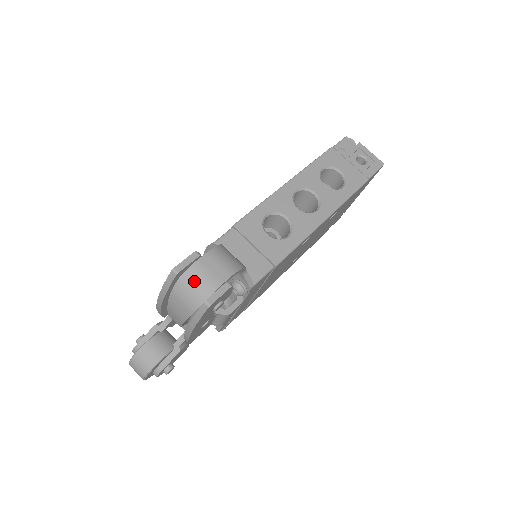
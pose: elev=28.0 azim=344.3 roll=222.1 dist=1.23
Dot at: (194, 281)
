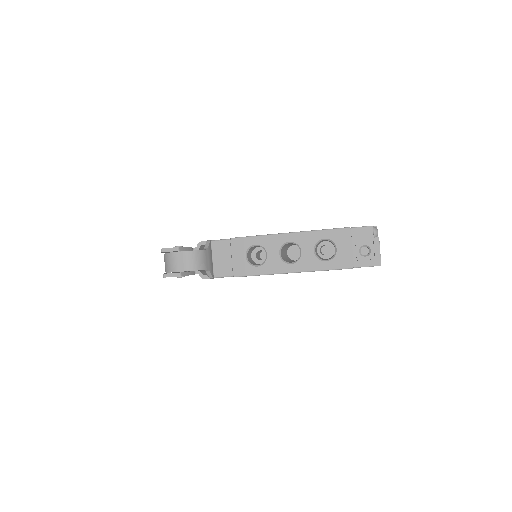
Dot at: (169, 260)
